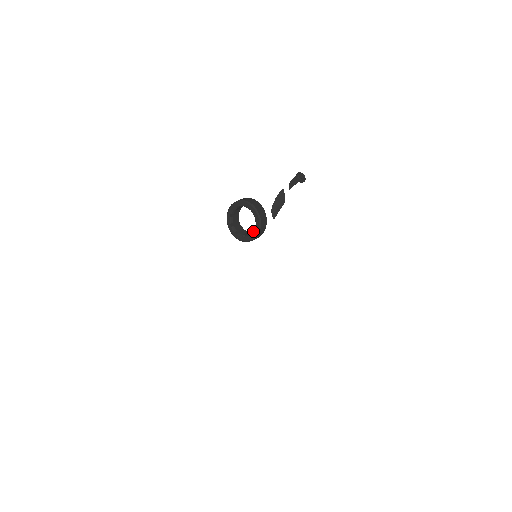
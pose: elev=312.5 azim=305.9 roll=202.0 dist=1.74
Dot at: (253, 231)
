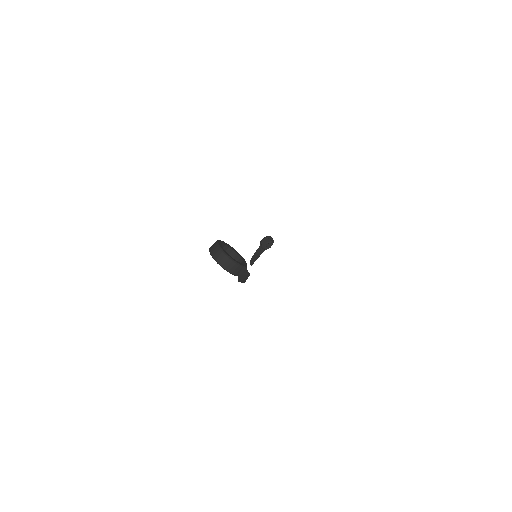
Dot at: occluded
